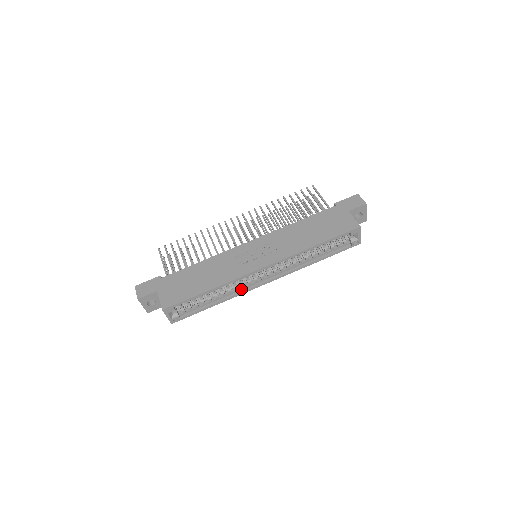
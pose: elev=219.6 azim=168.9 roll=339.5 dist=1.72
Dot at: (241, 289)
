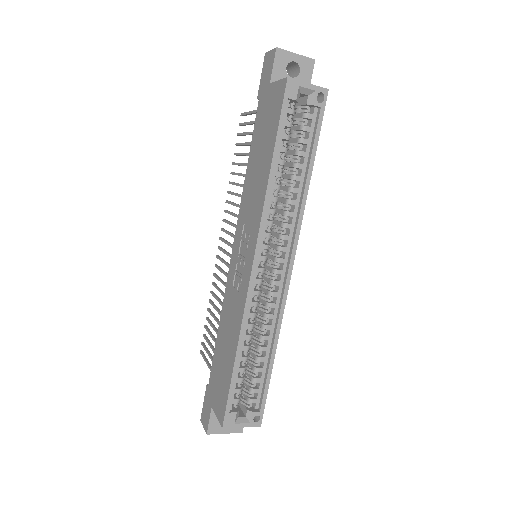
Dot at: (276, 310)
